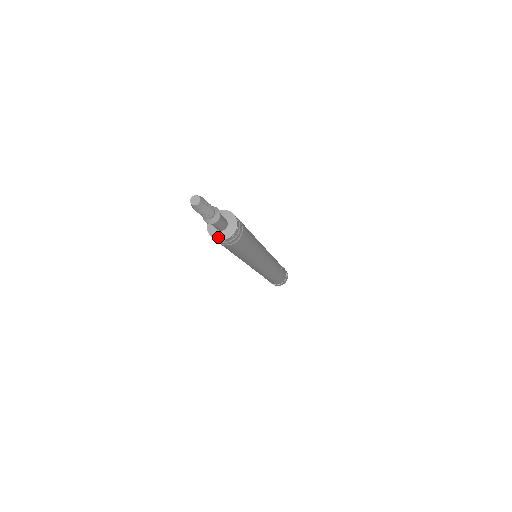
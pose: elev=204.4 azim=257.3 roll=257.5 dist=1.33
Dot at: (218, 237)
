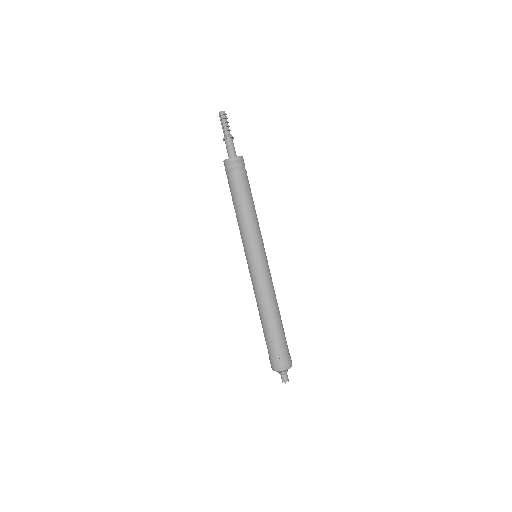
Dot at: (229, 158)
